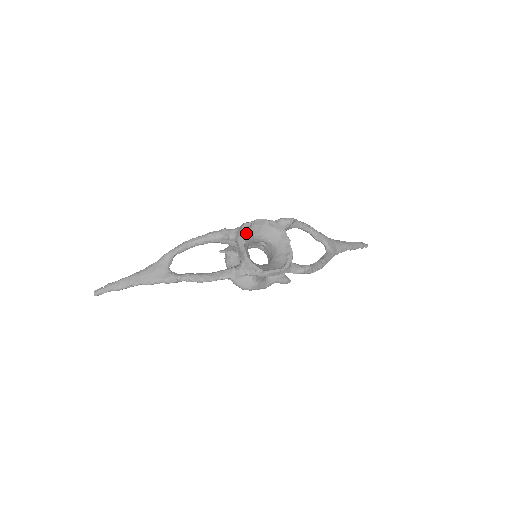
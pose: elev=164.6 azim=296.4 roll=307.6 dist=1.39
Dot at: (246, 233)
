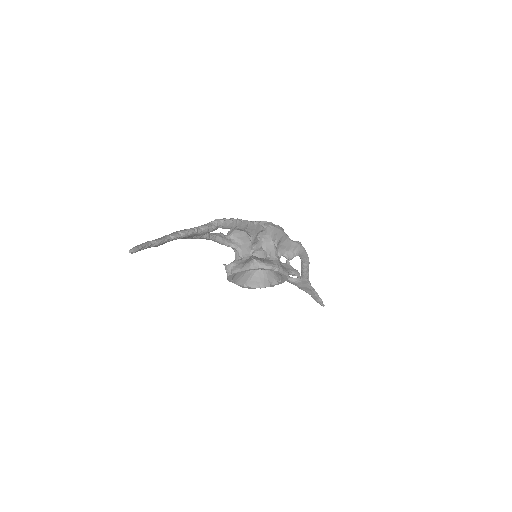
Dot at: occluded
